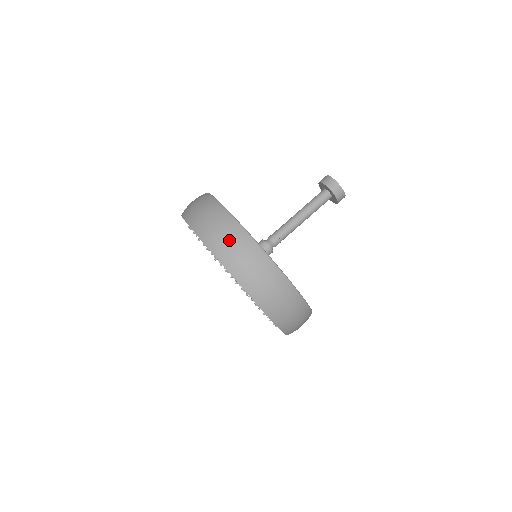
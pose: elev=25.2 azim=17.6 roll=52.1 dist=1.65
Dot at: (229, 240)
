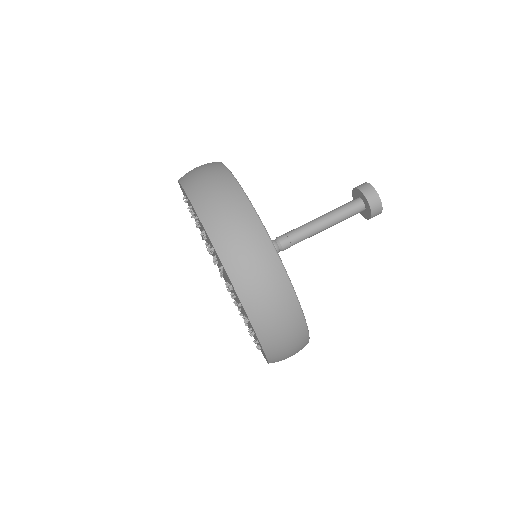
Dot at: (207, 177)
